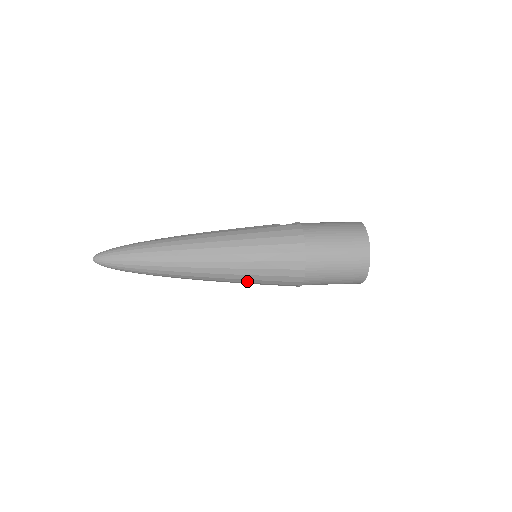
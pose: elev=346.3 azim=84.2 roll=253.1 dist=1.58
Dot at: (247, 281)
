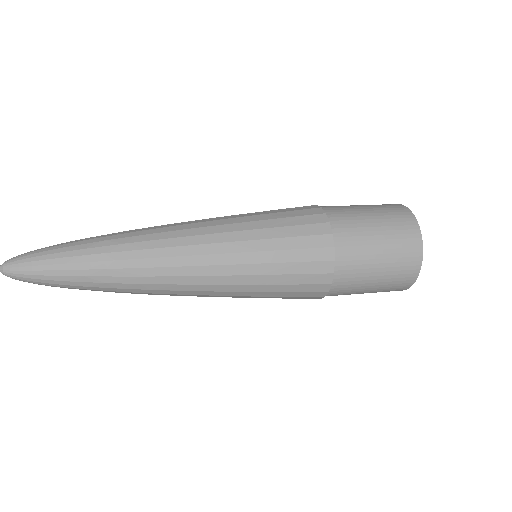
Dot at: (249, 270)
